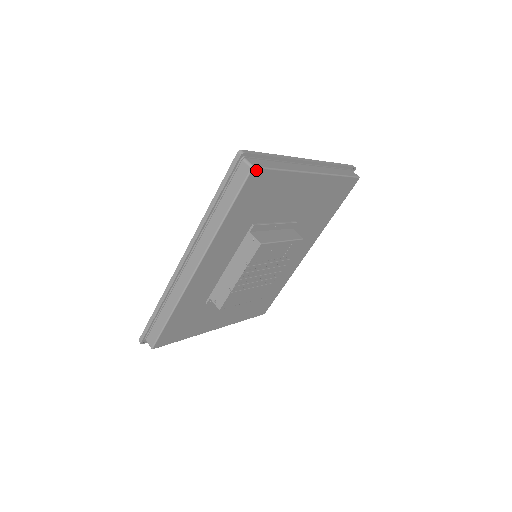
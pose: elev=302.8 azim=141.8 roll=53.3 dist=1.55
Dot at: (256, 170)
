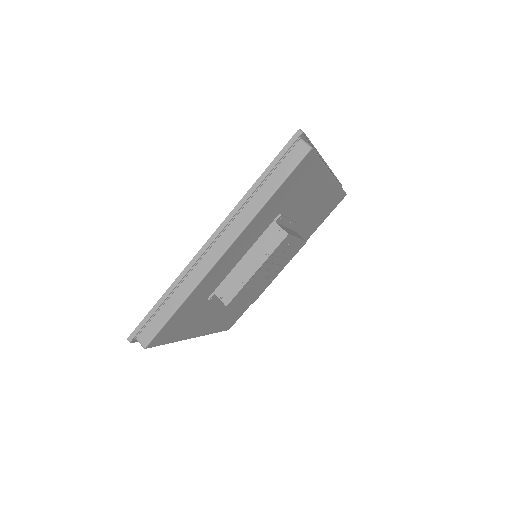
Dot at: (312, 152)
